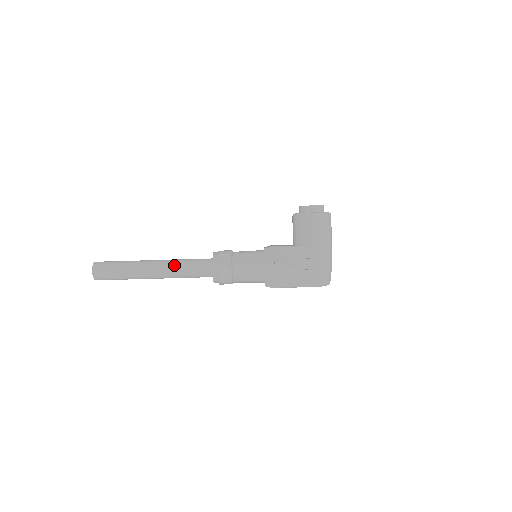
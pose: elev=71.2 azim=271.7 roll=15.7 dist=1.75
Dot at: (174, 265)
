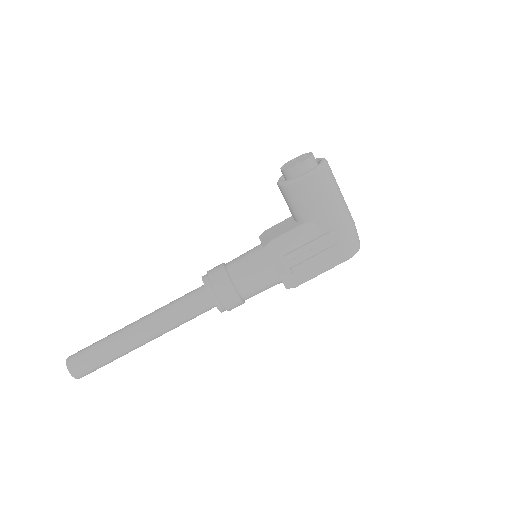
Dot at: (164, 319)
